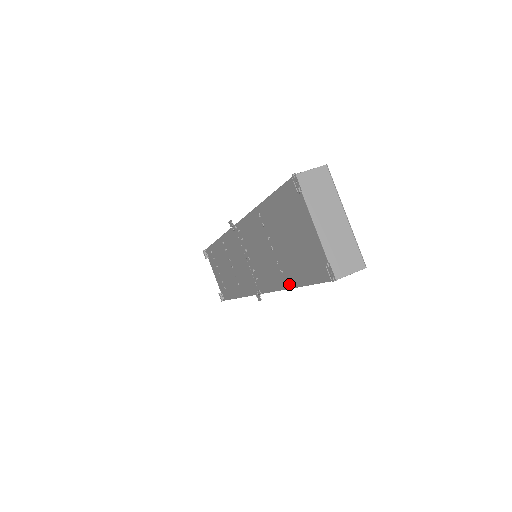
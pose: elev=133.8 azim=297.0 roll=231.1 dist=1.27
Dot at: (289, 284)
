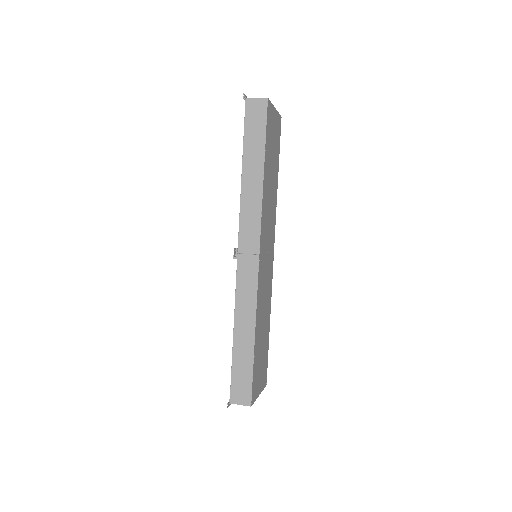
Dot at: (242, 174)
